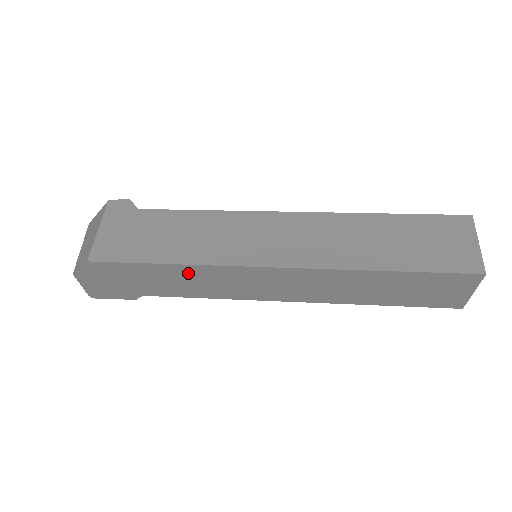
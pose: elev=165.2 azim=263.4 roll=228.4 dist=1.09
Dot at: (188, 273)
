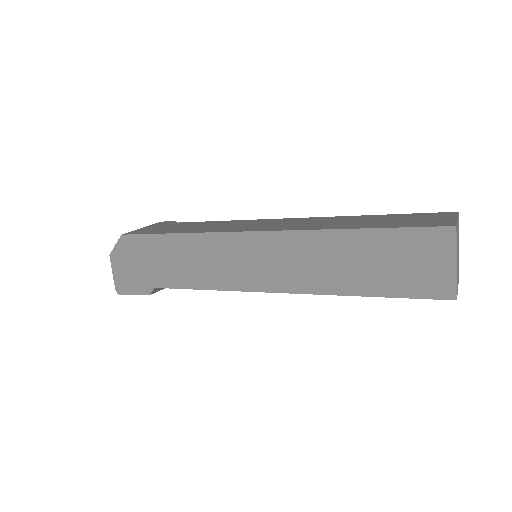
Dot at: (190, 247)
